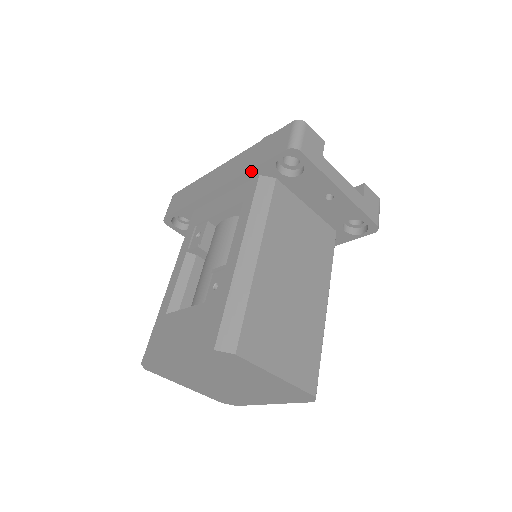
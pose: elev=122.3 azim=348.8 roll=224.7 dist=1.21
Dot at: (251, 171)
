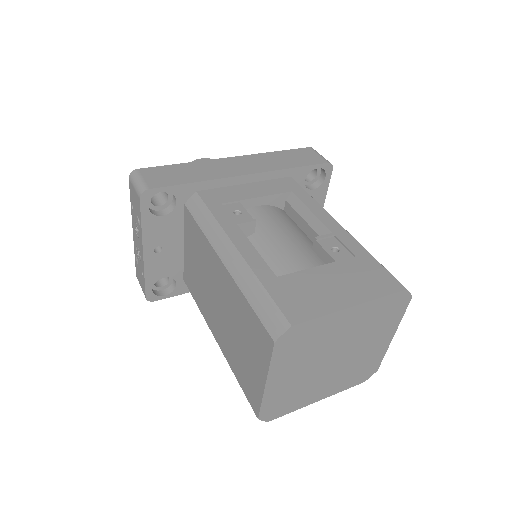
Dot at: (289, 169)
